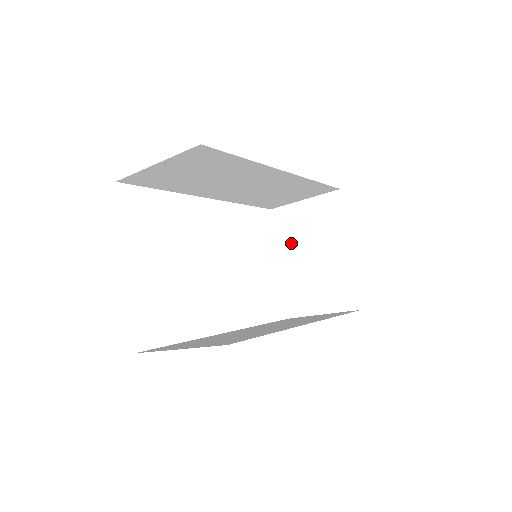
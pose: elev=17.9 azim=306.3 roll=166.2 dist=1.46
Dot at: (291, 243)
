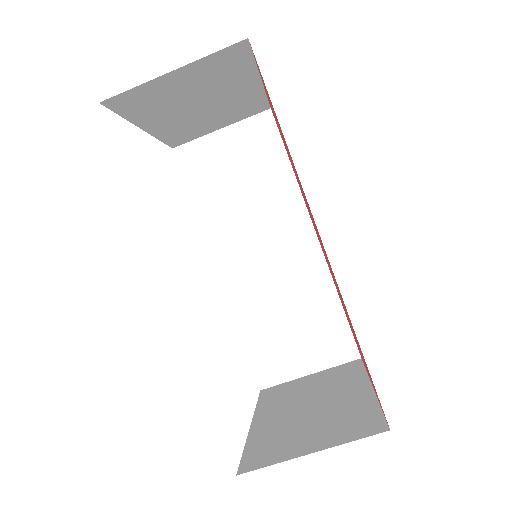
Dot at: (278, 404)
